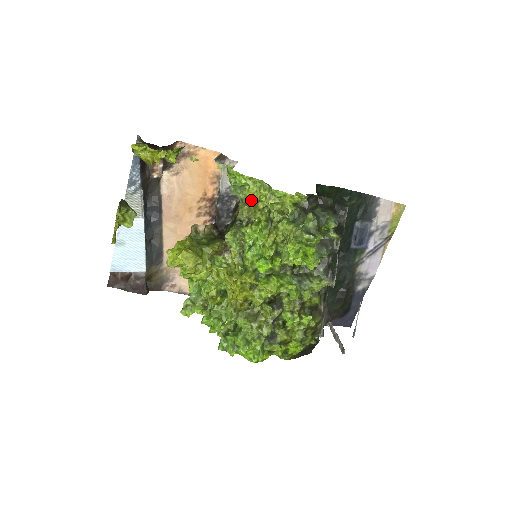
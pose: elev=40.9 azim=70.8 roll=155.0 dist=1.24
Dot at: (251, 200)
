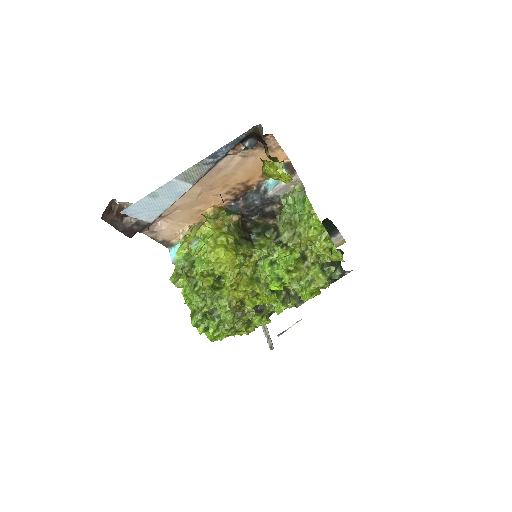
Dot at: (307, 238)
